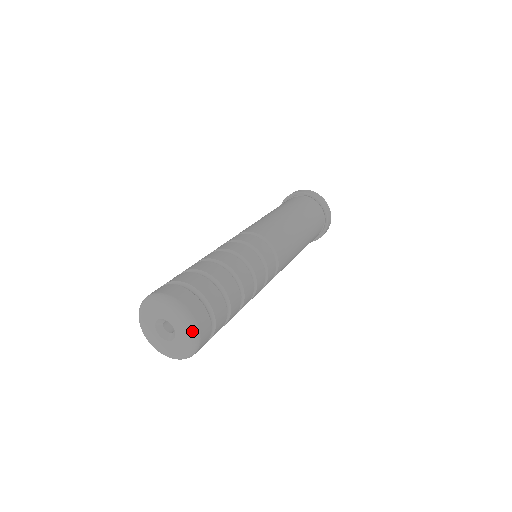
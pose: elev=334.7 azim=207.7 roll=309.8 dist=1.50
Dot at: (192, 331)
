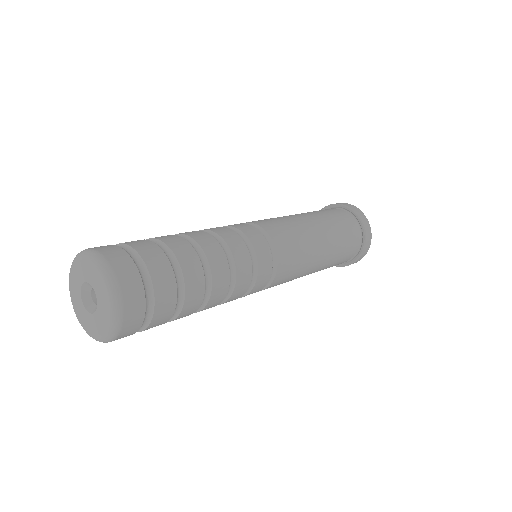
Dot at: (94, 260)
